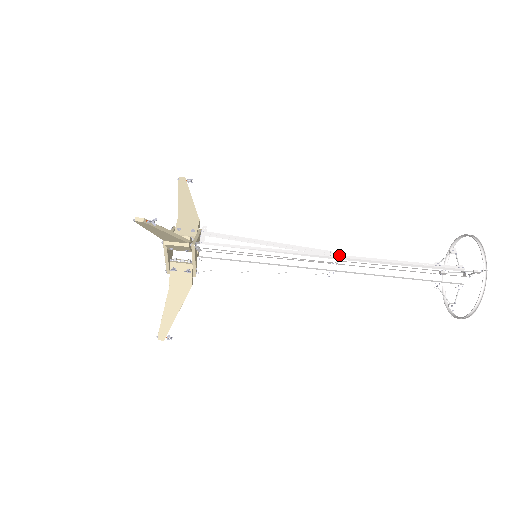
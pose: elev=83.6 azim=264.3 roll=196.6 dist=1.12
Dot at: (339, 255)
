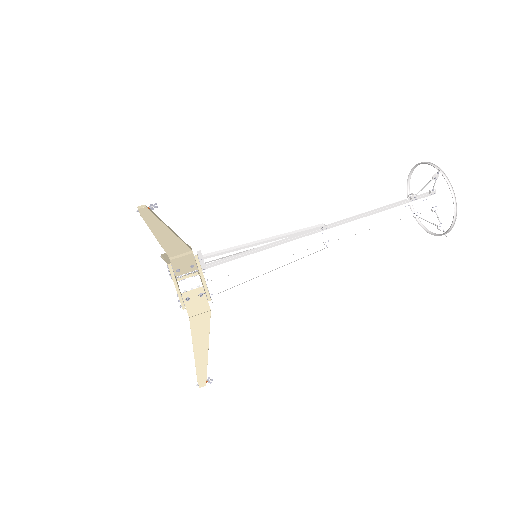
Dot at: occluded
